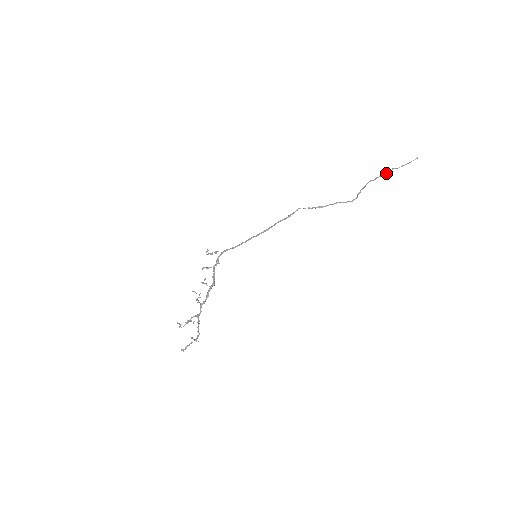
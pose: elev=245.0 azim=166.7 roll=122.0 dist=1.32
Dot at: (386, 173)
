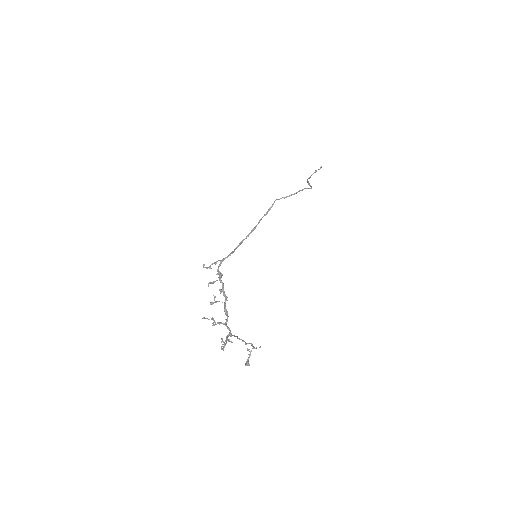
Dot at: (314, 172)
